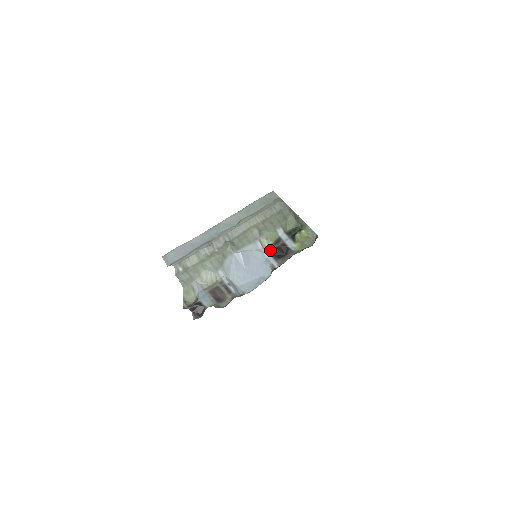
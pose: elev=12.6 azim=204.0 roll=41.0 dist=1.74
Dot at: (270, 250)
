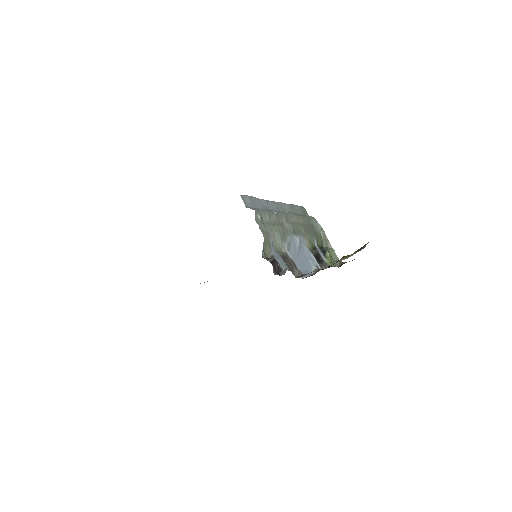
Dot at: (311, 252)
